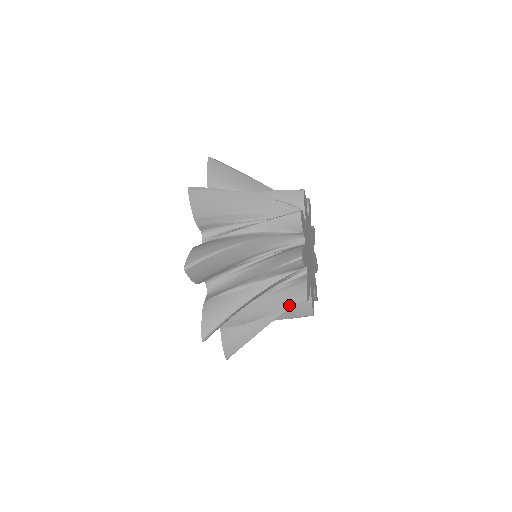
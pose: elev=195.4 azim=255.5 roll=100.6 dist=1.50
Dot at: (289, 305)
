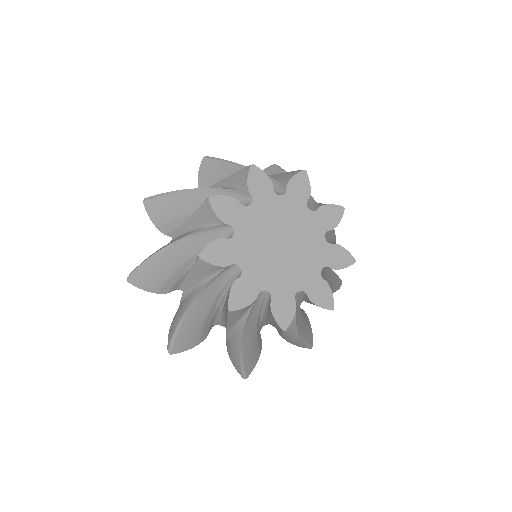
Dot at: occluded
